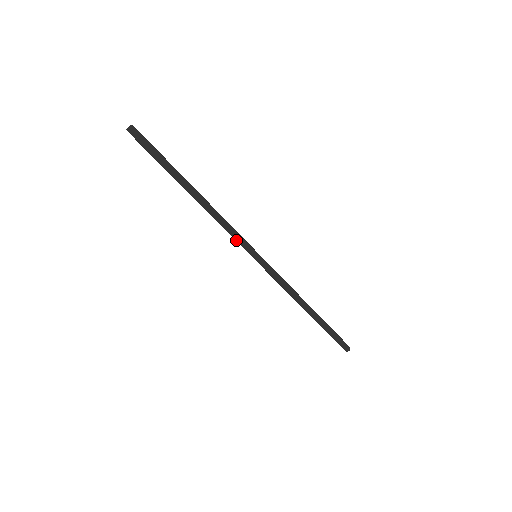
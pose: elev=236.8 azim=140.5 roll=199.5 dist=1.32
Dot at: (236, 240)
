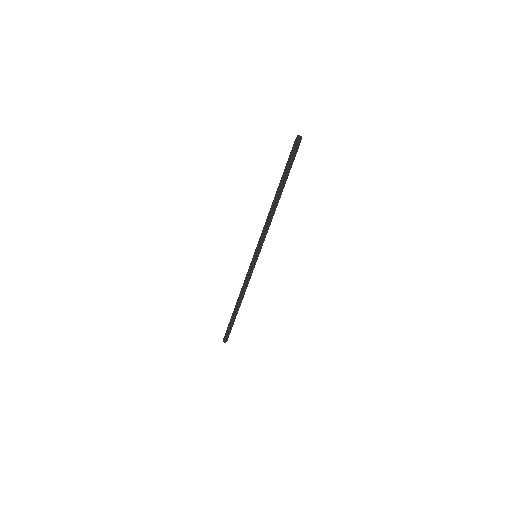
Dot at: (261, 240)
